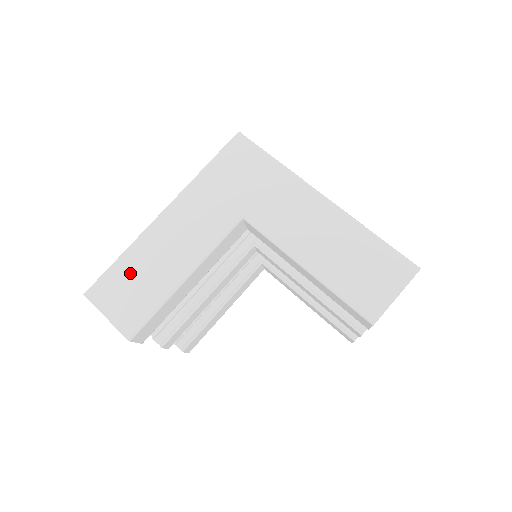
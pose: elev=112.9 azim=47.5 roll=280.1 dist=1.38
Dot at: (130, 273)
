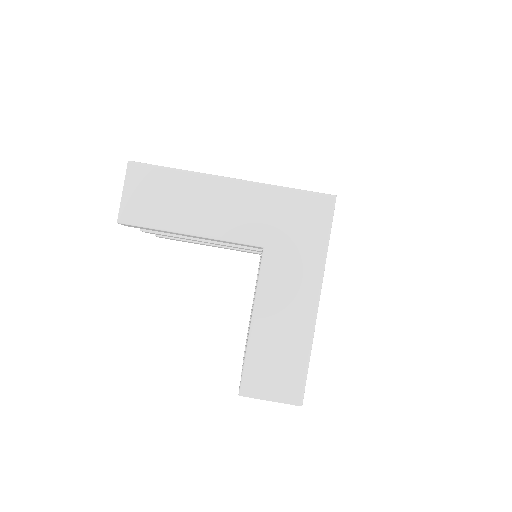
Dot at: (167, 187)
